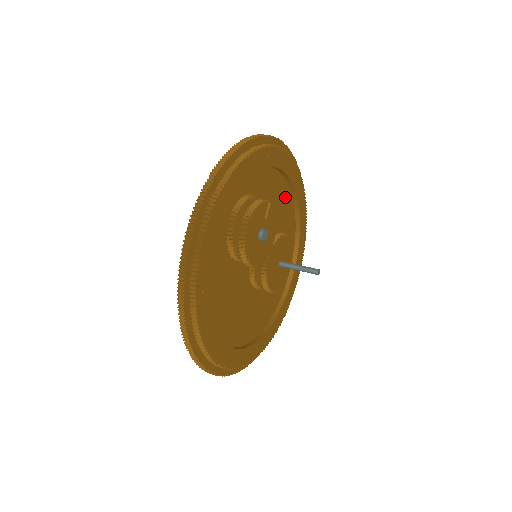
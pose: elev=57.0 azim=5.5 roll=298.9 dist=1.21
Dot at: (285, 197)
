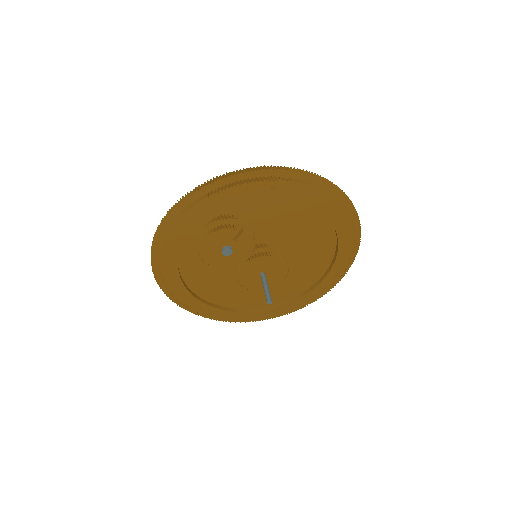
Dot at: (316, 220)
